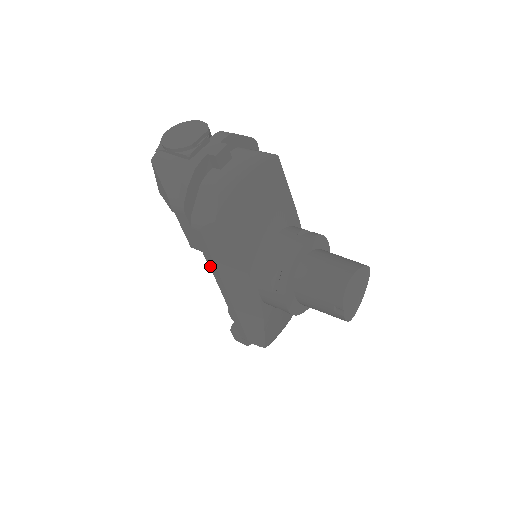
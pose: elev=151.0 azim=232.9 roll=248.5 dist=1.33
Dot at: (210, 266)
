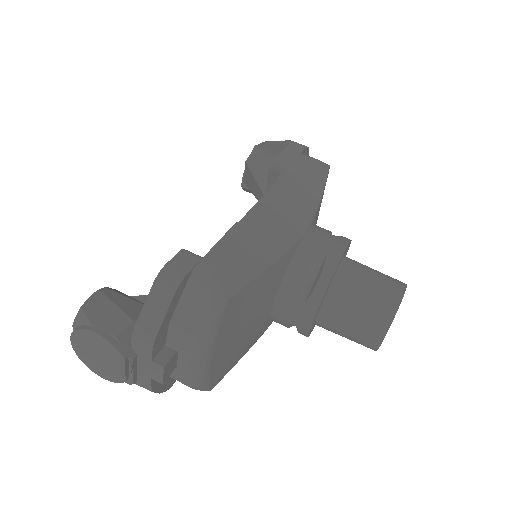
Dot at: occluded
